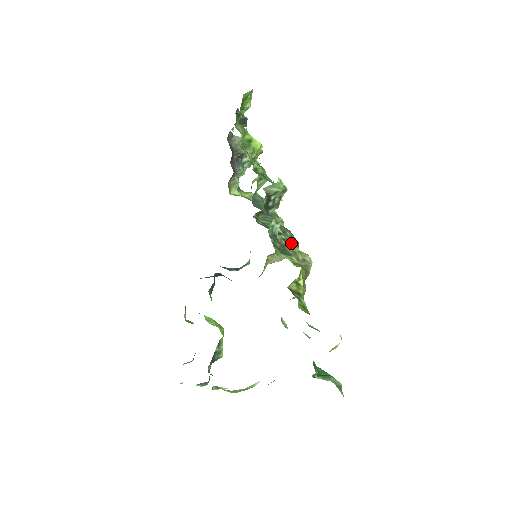
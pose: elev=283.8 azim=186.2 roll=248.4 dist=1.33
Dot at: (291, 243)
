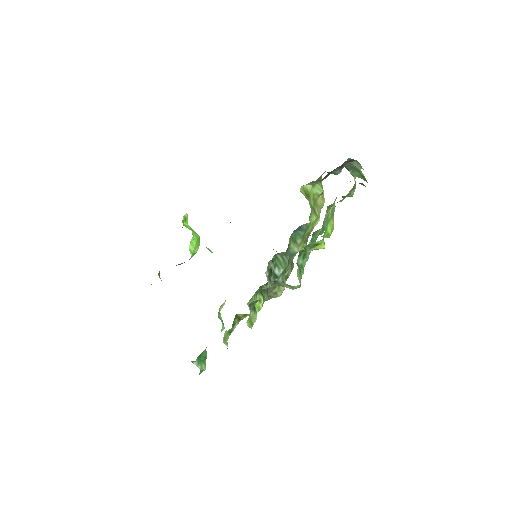
Dot at: occluded
